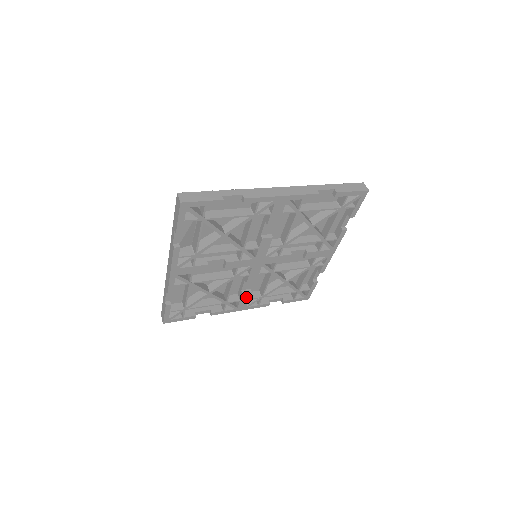
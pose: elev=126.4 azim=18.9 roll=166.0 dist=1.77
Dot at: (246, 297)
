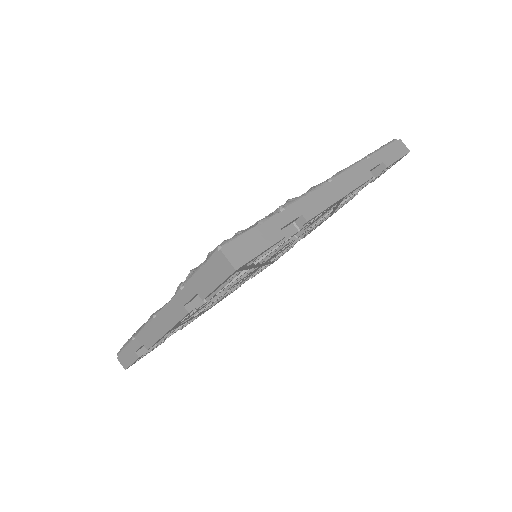
Dot at: occluded
